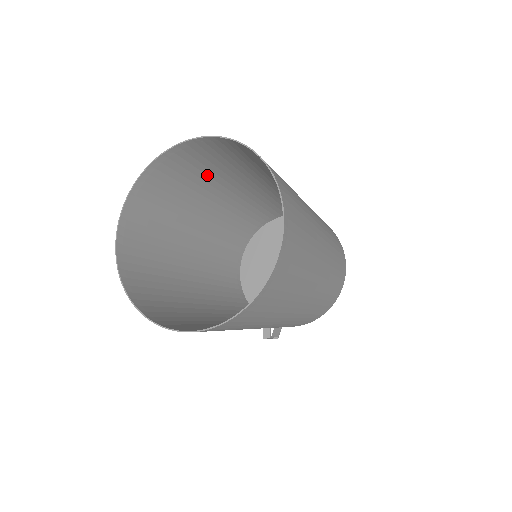
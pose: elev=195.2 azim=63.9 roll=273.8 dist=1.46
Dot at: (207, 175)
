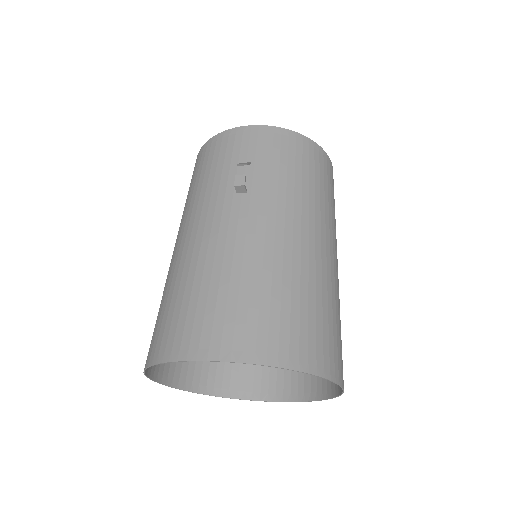
Dot at: (201, 281)
